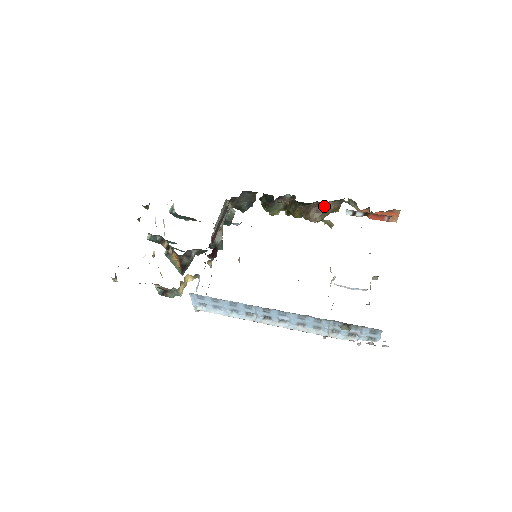
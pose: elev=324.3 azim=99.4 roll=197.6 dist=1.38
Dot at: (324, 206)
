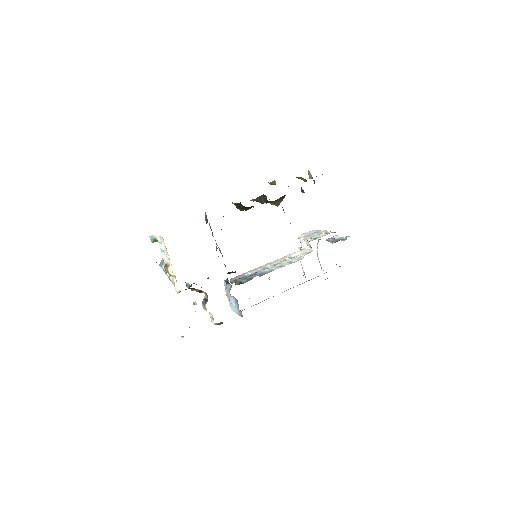
Dot at: occluded
